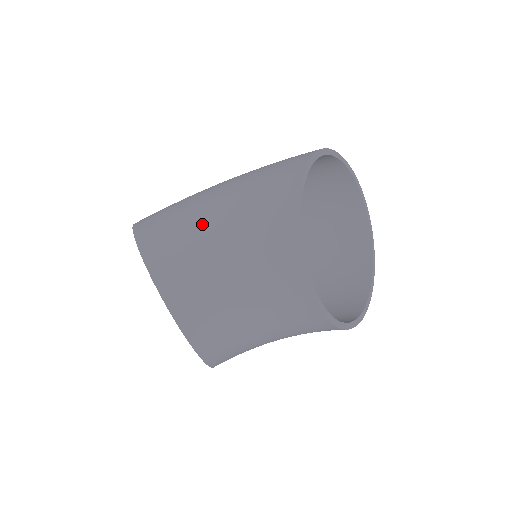
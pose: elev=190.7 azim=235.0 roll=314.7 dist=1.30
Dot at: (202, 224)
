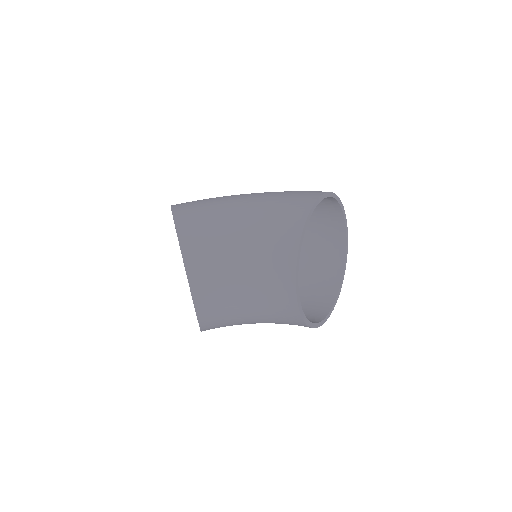
Dot at: (228, 222)
